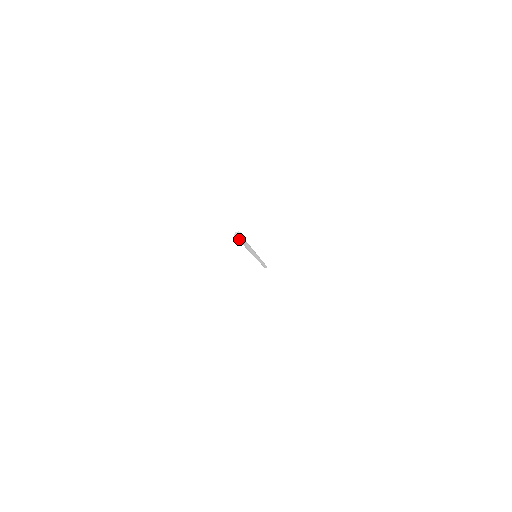
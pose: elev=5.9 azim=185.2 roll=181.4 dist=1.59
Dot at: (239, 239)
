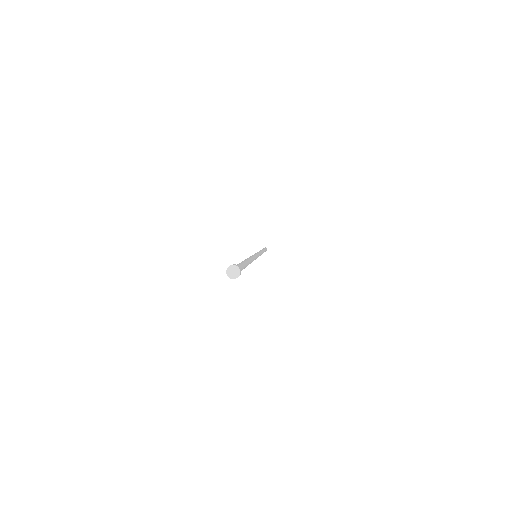
Dot at: (238, 274)
